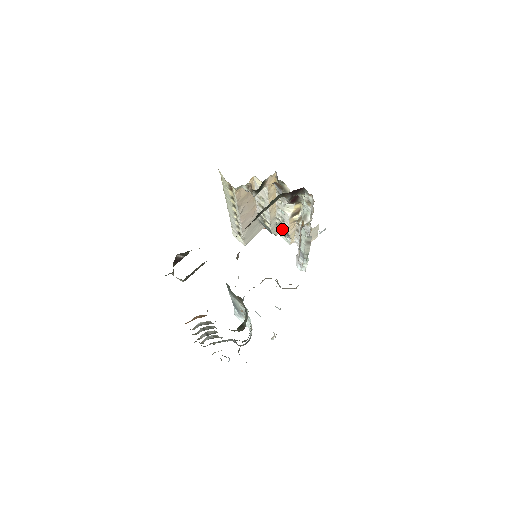
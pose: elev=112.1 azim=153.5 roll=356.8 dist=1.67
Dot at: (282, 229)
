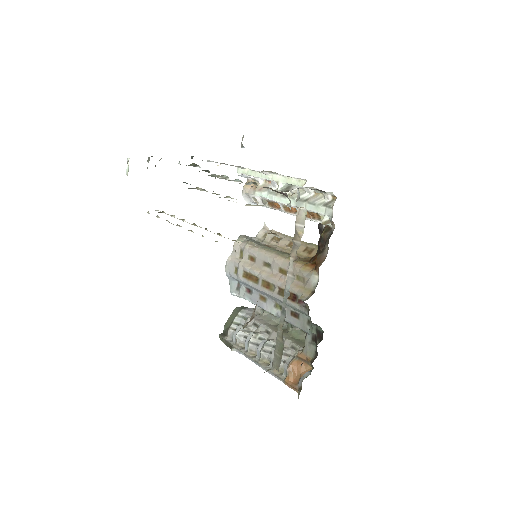
Dot at: occluded
